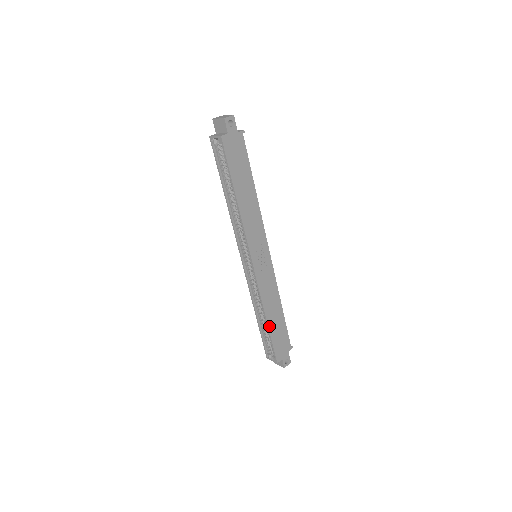
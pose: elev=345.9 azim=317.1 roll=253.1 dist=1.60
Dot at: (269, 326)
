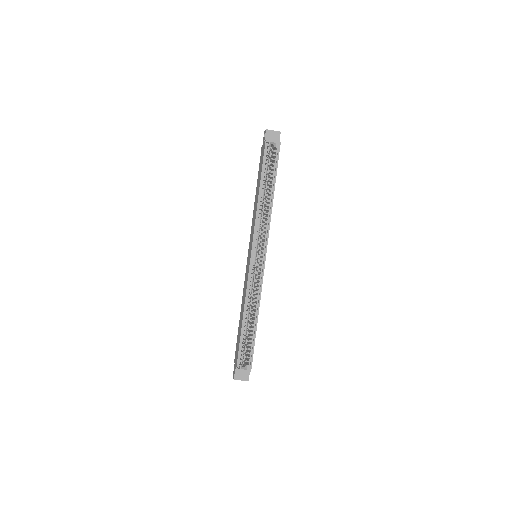
Dot at: (256, 327)
